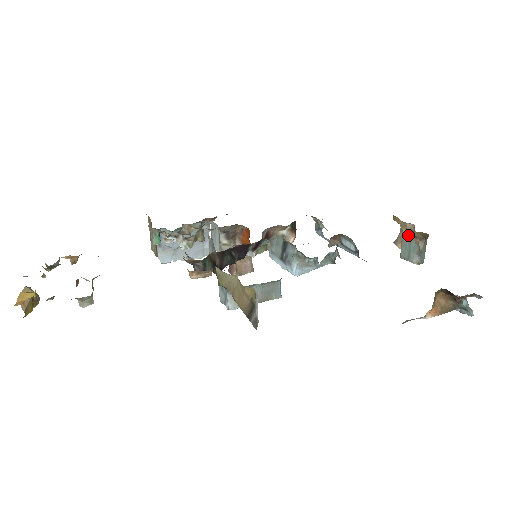
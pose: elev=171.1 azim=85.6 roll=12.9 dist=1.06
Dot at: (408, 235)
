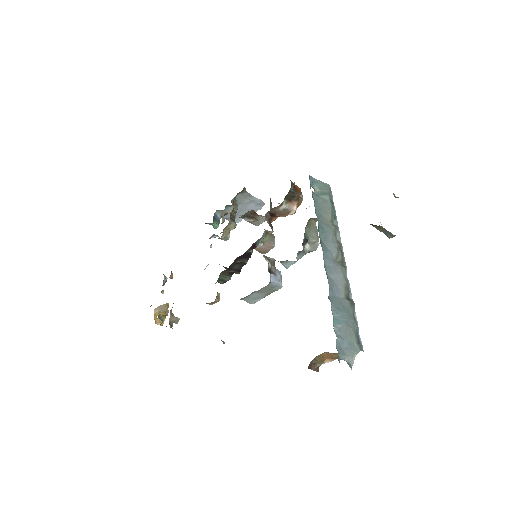
Dot at: occluded
